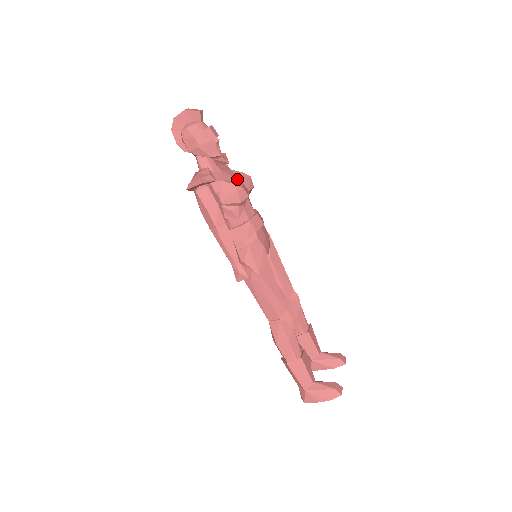
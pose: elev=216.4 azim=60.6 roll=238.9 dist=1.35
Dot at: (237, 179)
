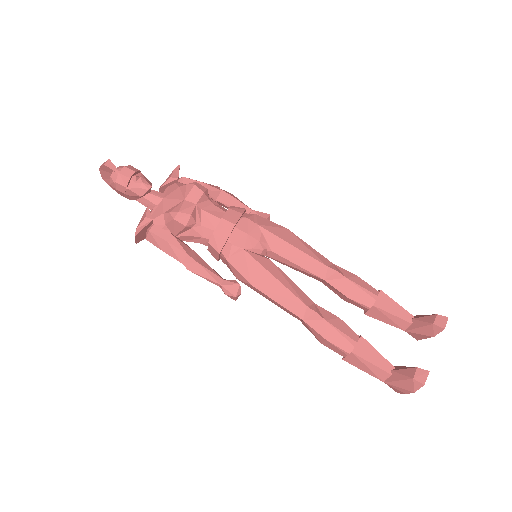
Dot at: (179, 199)
